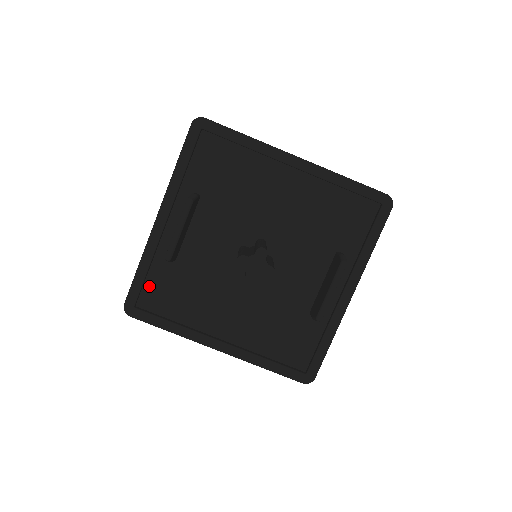
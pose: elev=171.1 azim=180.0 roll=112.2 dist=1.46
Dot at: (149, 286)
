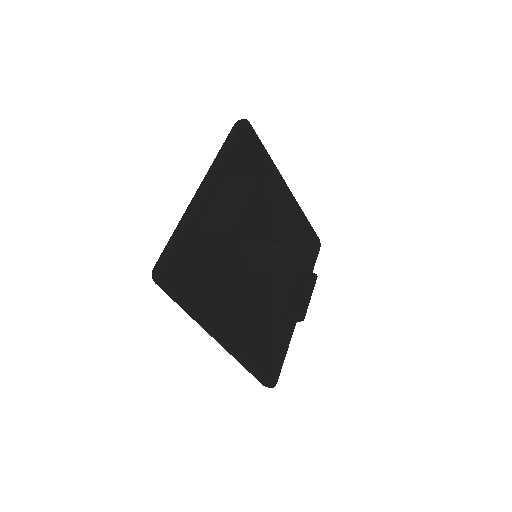
Dot at: (181, 255)
